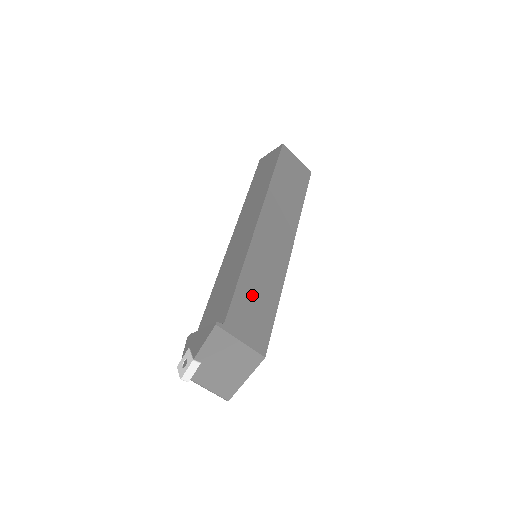
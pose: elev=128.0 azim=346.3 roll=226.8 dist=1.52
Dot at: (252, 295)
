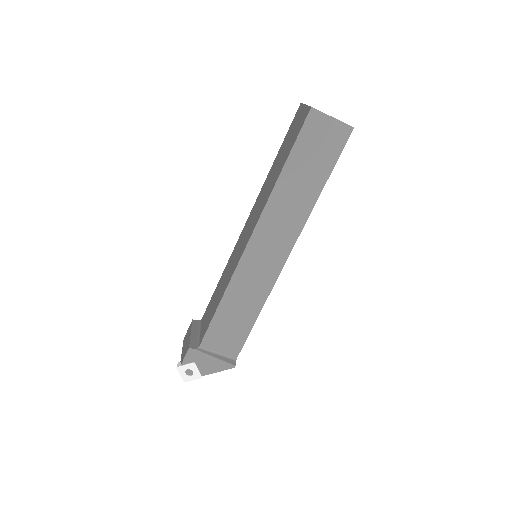
Dot at: occluded
